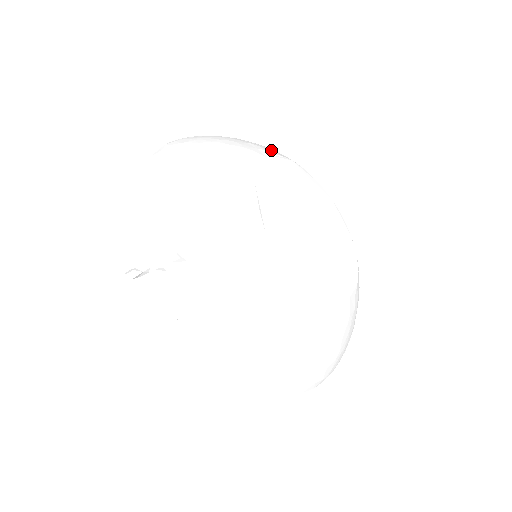
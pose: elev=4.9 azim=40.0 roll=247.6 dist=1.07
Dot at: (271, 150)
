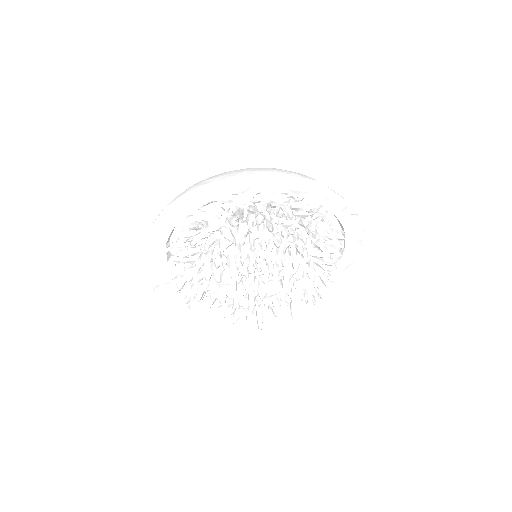
Dot at: occluded
